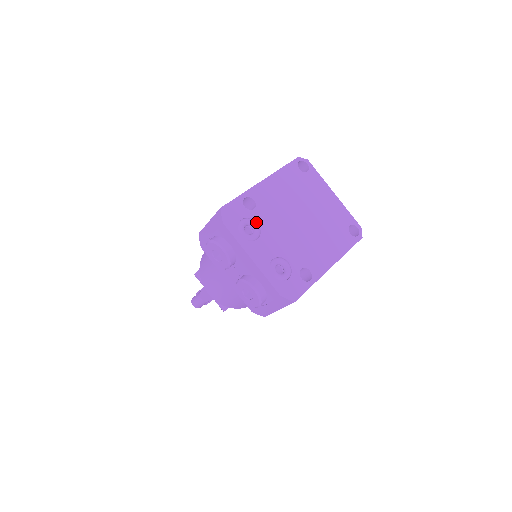
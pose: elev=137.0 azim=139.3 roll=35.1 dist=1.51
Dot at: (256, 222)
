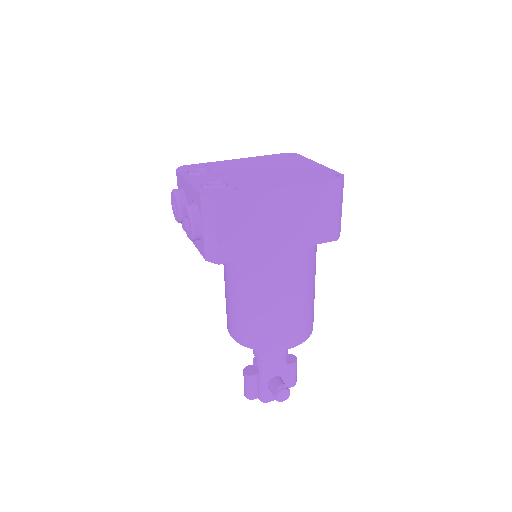
Dot at: (211, 171)
